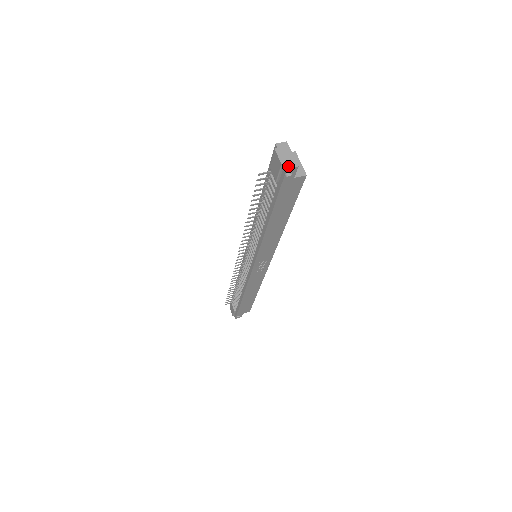
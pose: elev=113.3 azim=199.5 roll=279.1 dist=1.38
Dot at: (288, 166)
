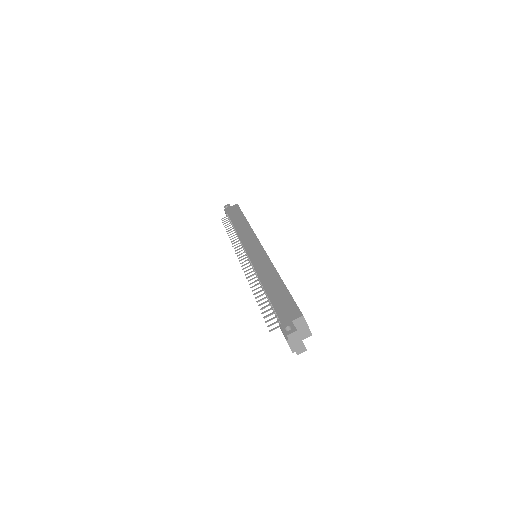
Dot at: (298, 353)
